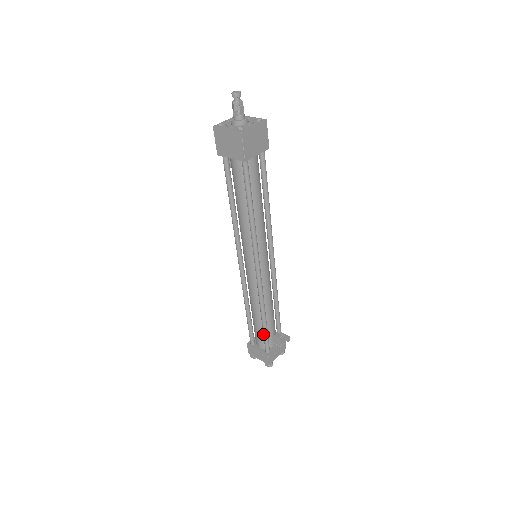
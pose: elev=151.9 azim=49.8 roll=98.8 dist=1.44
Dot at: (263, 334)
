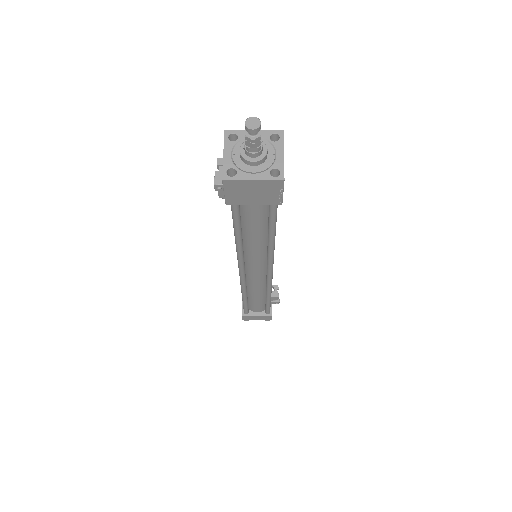
Dot at: (266, 306)
